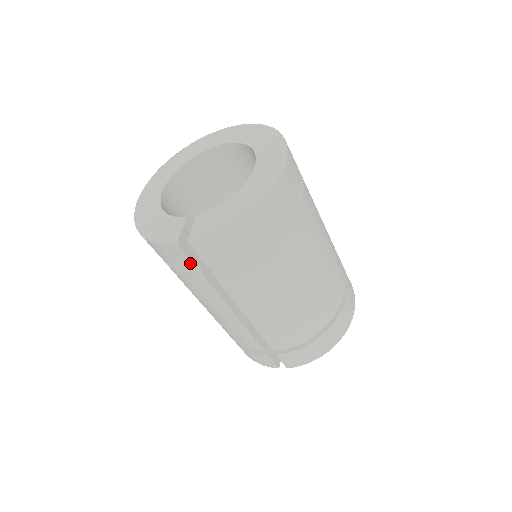
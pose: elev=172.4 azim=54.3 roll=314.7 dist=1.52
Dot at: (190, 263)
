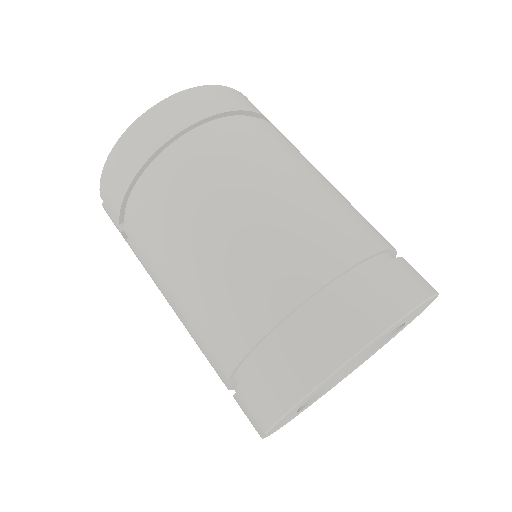
Dot at: (118, 228)
